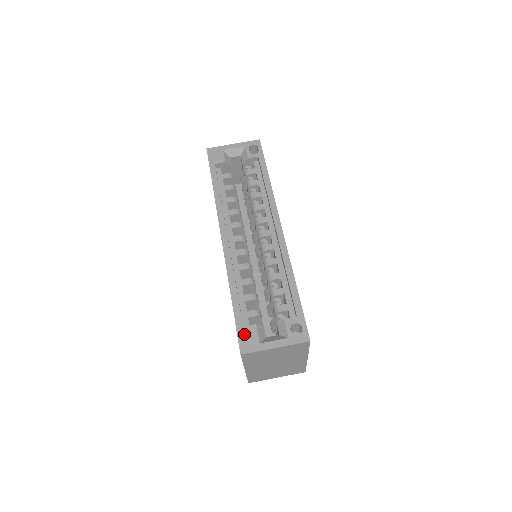
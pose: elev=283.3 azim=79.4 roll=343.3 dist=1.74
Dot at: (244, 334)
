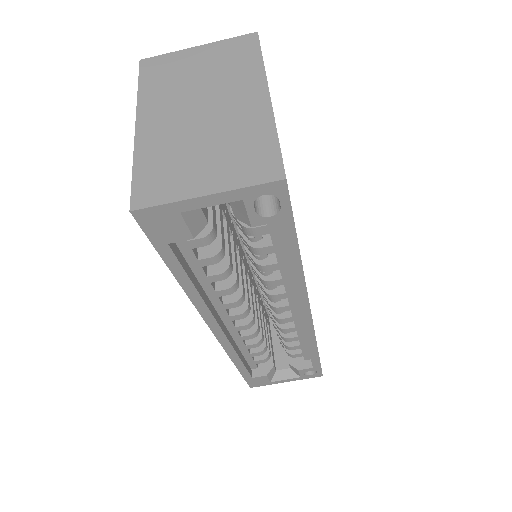
Dot at: (253, 381)
